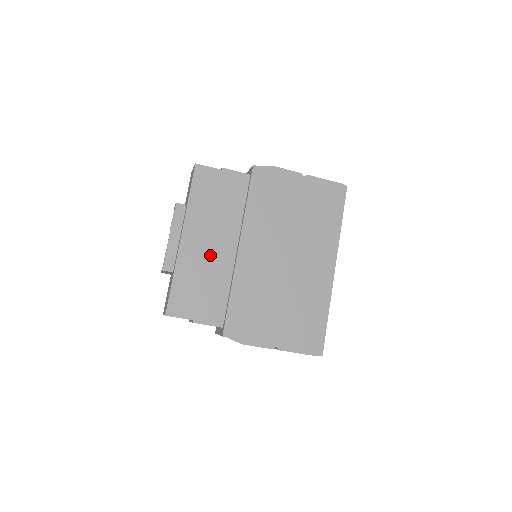
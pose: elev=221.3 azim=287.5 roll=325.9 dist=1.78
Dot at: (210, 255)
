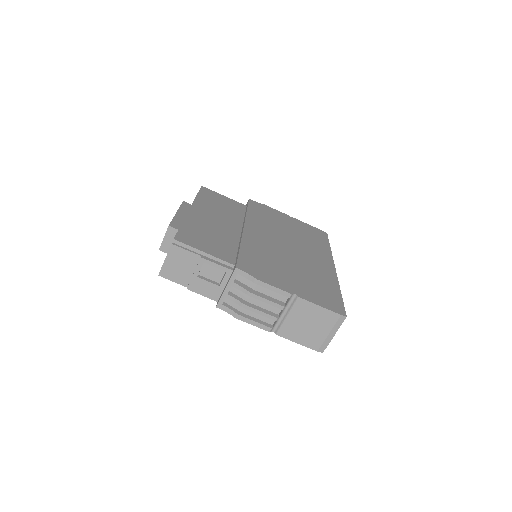
Dot at: (217, 225)
